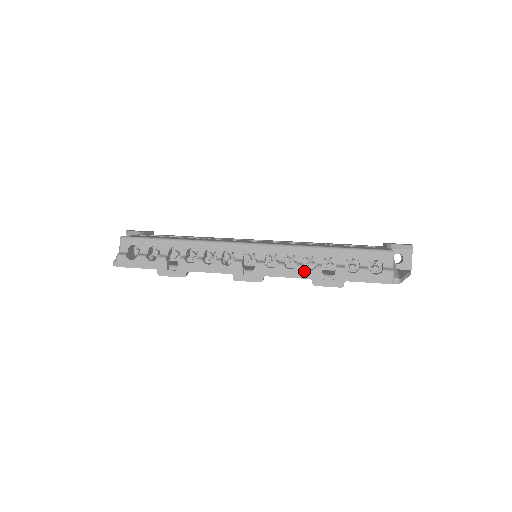
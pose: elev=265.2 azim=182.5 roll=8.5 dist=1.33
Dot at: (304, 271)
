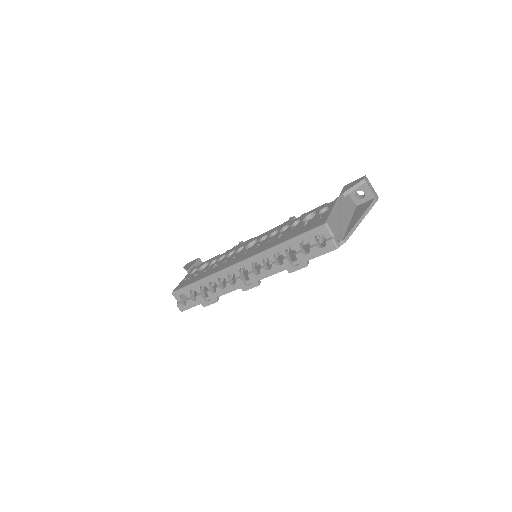
Dot at: (278, 267)
